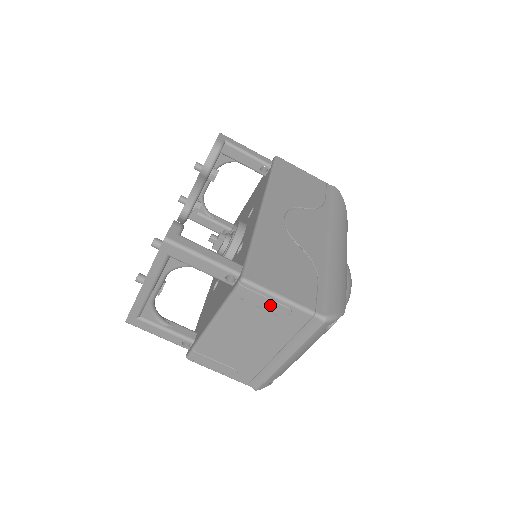
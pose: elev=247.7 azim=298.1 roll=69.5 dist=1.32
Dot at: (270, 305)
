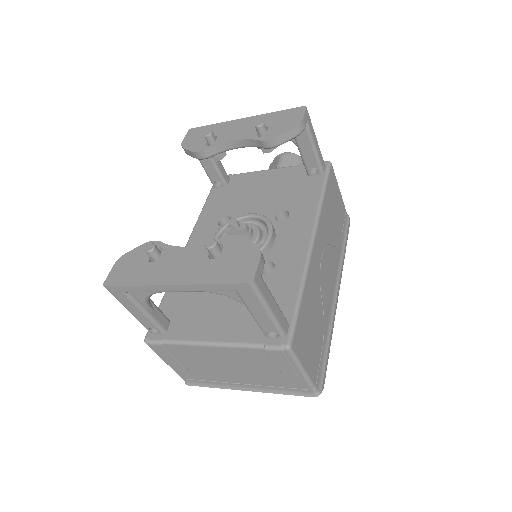
Dot at: (288, 370)
